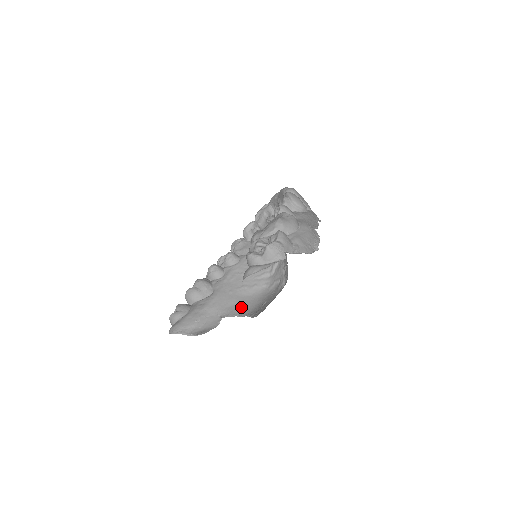
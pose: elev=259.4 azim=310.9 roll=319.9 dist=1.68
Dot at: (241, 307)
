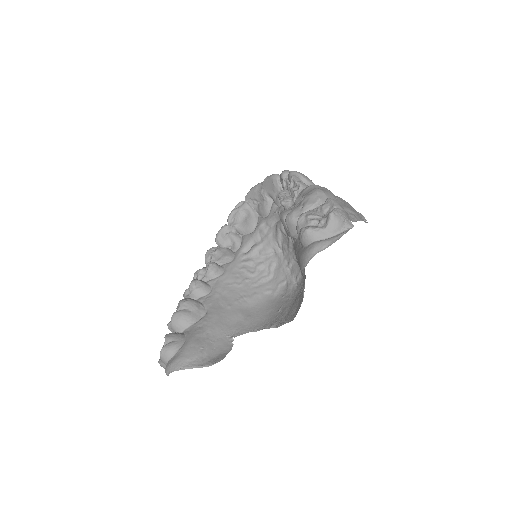
Dot at: (250, 321)
